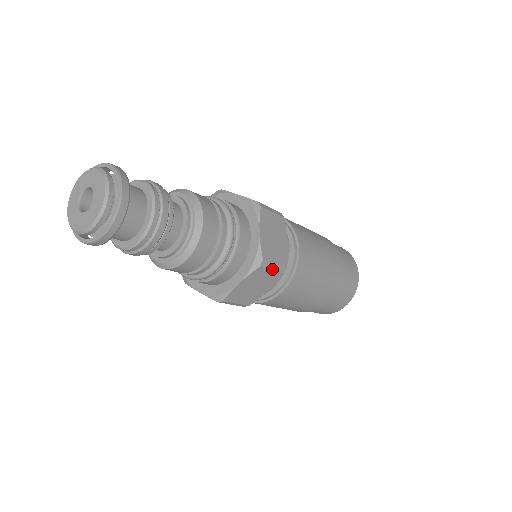
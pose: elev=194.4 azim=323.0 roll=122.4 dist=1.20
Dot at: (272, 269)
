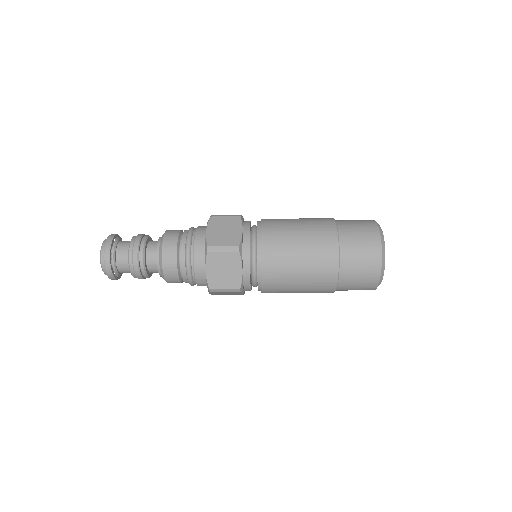
Dot at: (222, 251)
